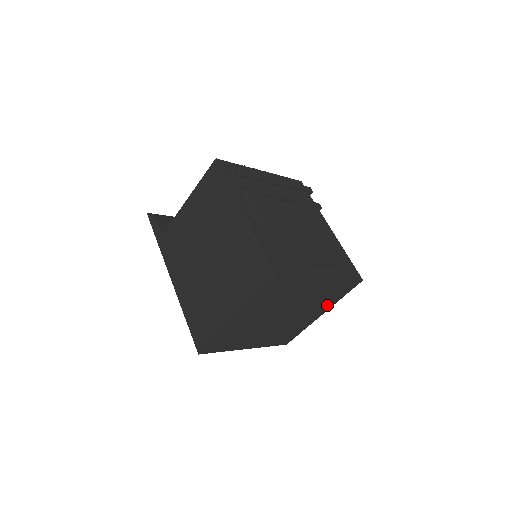
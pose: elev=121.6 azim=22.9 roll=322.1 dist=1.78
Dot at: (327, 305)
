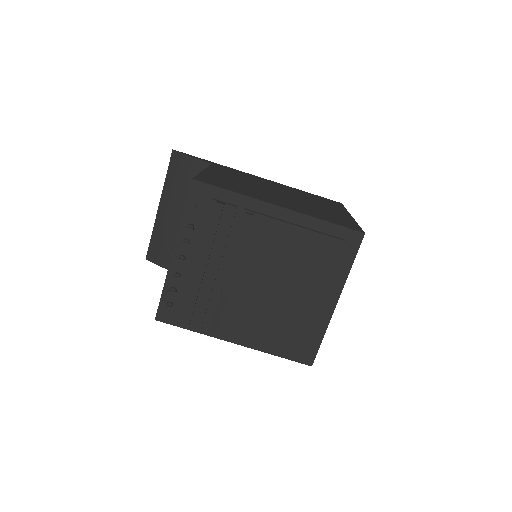
Dot at: occluded
